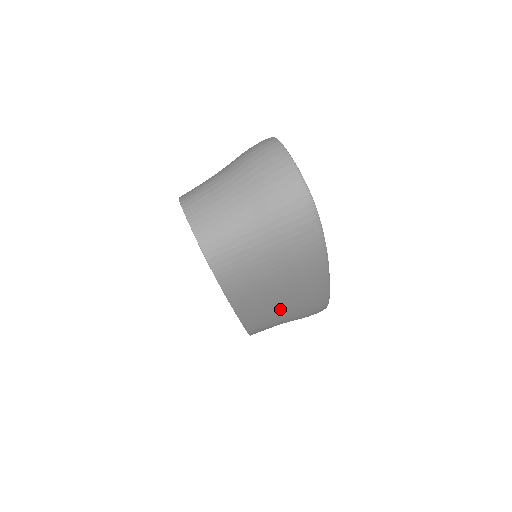
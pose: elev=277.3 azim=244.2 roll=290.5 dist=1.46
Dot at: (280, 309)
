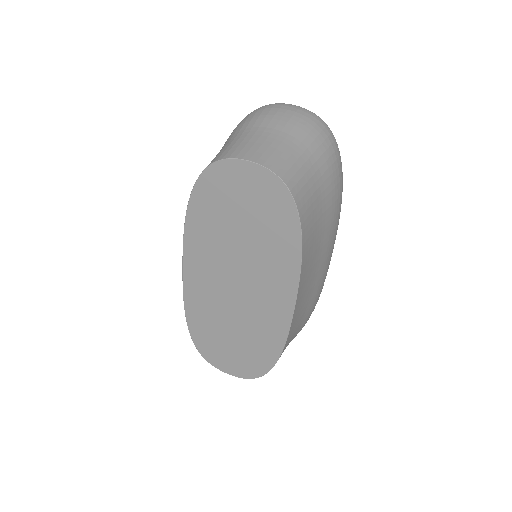
Dot at: (310, 290)
